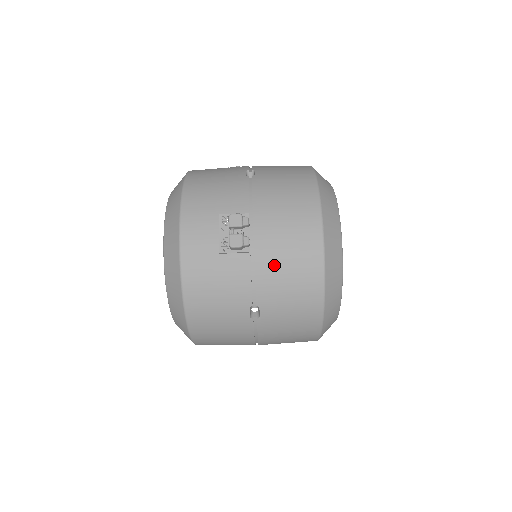
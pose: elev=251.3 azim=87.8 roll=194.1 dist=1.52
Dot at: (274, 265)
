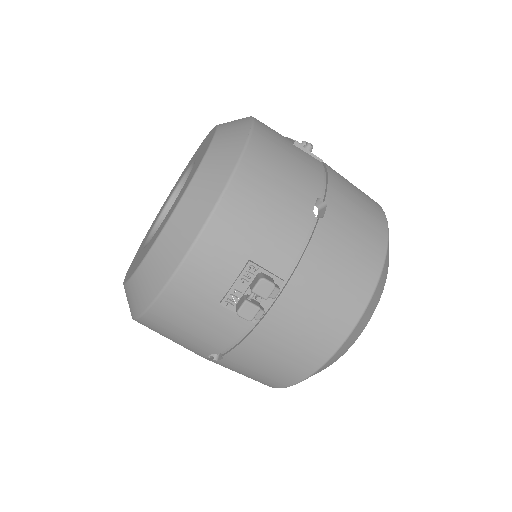
Dot at: (269, 345)
